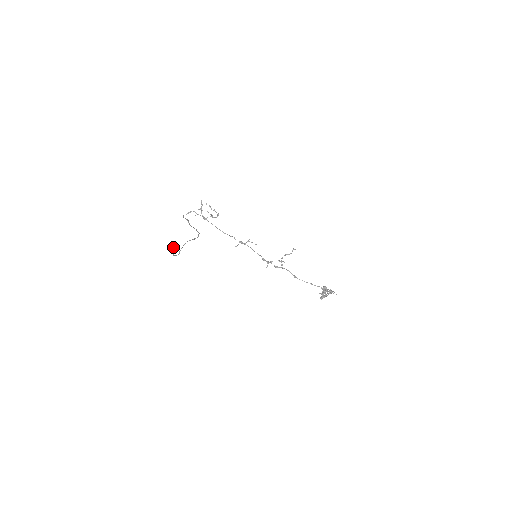
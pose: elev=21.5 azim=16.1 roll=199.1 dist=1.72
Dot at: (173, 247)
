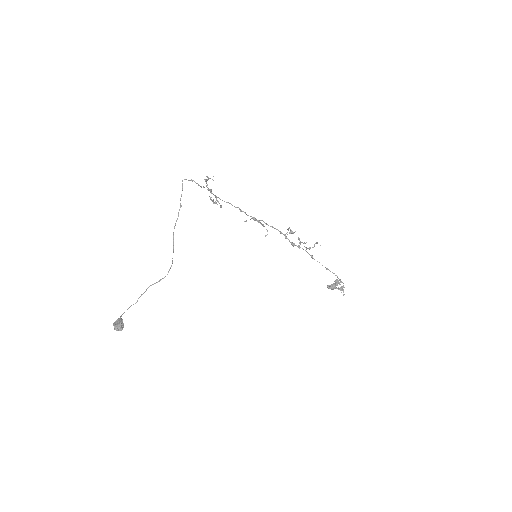
Dot at: occluded
